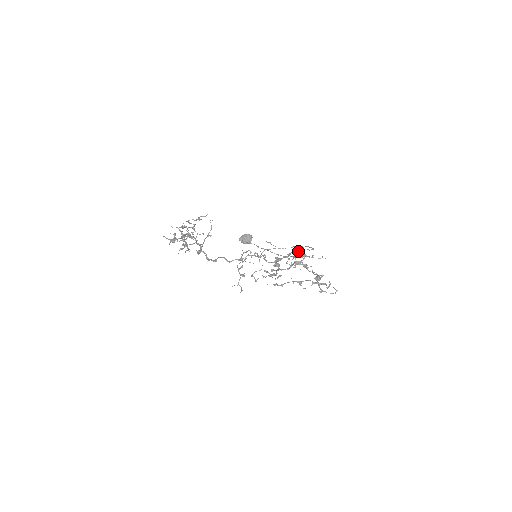
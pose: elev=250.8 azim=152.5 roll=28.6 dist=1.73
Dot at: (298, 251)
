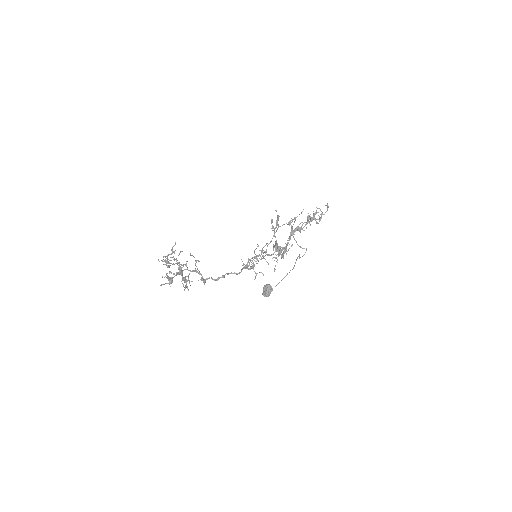
Dot at: (294, 239)
